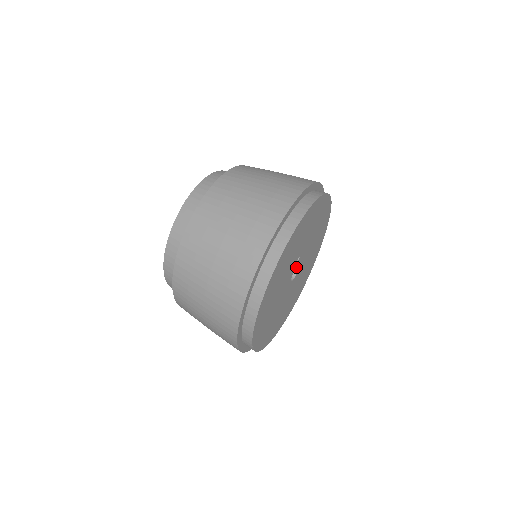
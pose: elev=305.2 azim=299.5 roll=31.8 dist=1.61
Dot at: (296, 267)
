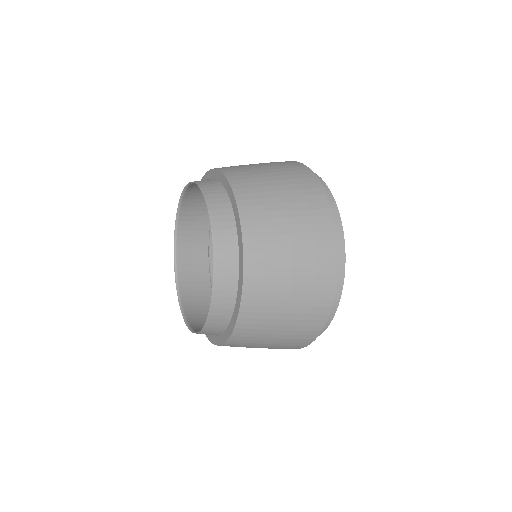
Dot at: occluded
